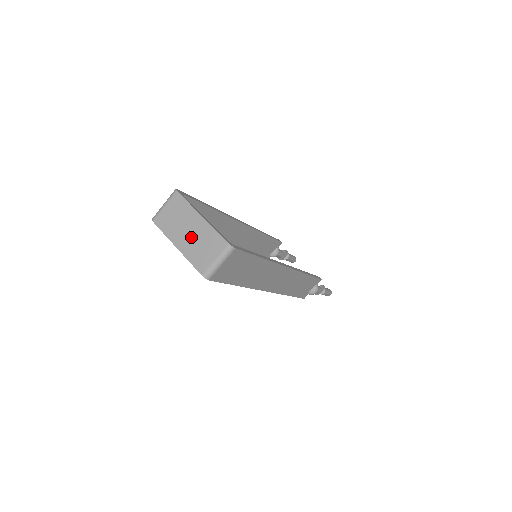
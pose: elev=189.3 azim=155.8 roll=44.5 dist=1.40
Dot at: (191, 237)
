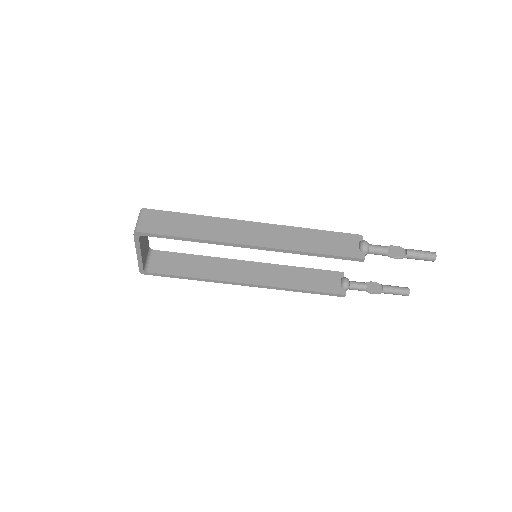
Dot at: occluded
